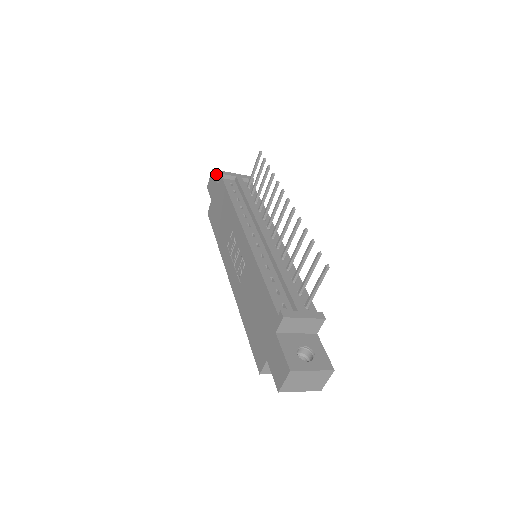
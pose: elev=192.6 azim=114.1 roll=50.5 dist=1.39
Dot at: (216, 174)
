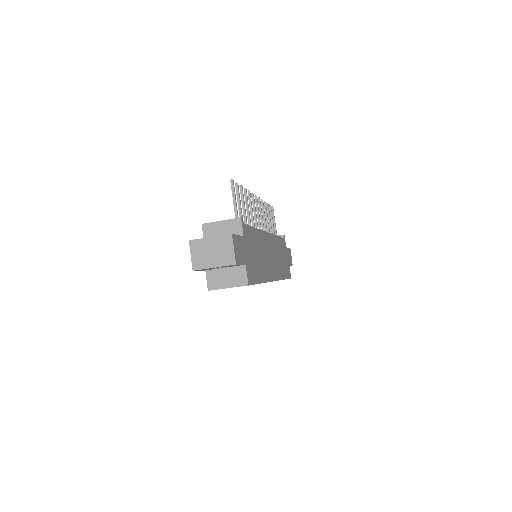
Dot at: occluded
